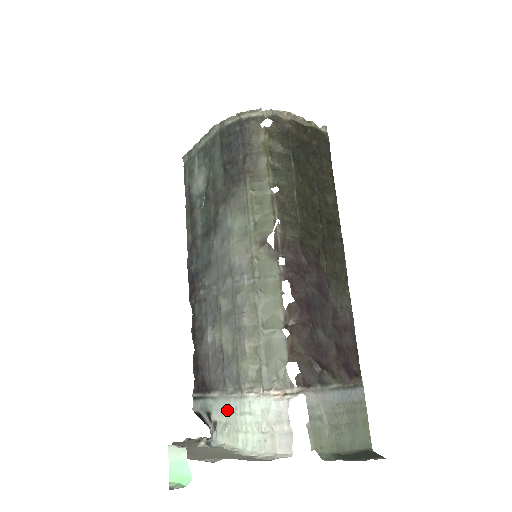
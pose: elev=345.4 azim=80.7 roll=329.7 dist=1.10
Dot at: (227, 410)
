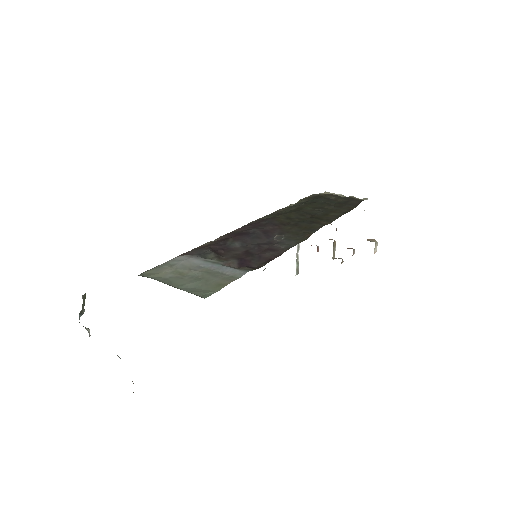
Dot at: occluded
